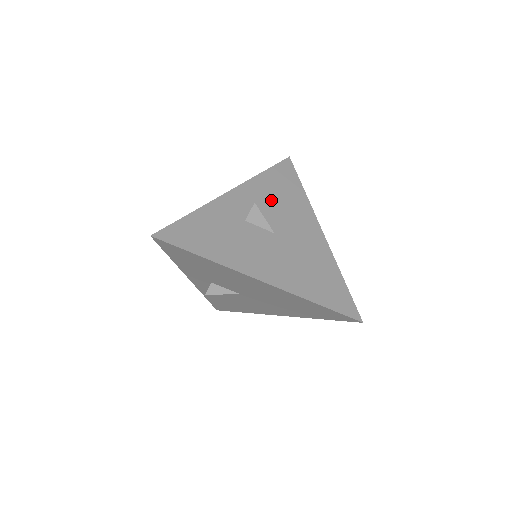
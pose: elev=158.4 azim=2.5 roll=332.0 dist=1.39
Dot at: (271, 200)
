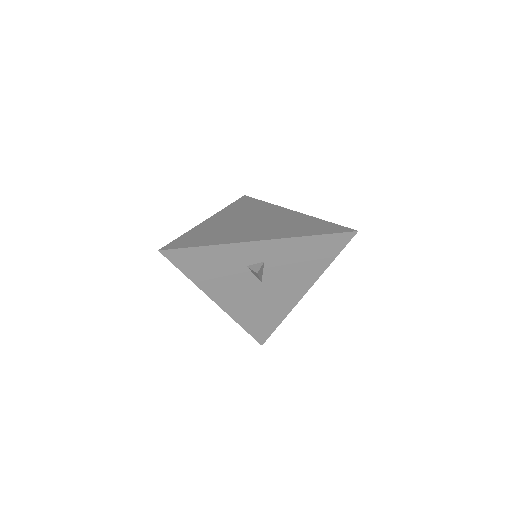
Dot at: (289, 260)
